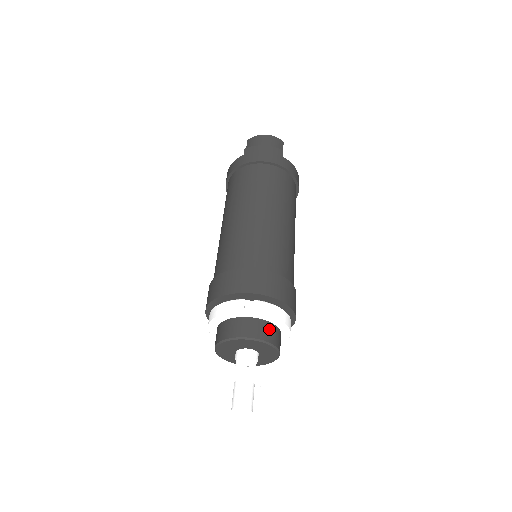
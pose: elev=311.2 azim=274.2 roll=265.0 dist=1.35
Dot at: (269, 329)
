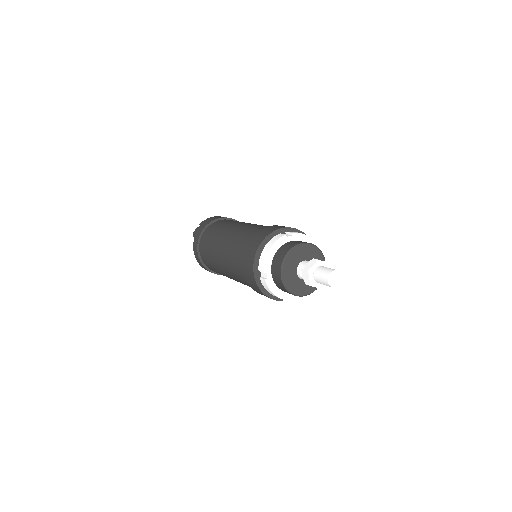
Dot at: occluded
